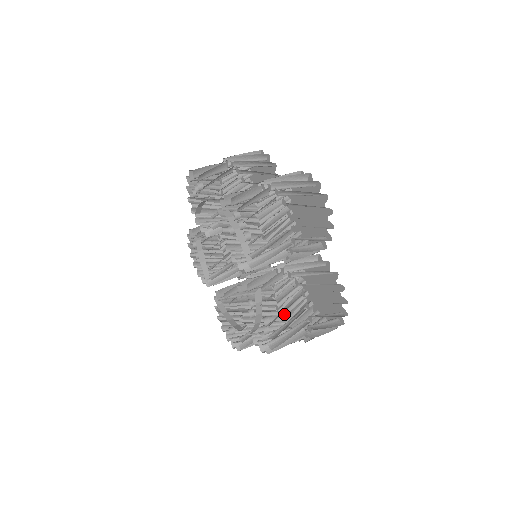
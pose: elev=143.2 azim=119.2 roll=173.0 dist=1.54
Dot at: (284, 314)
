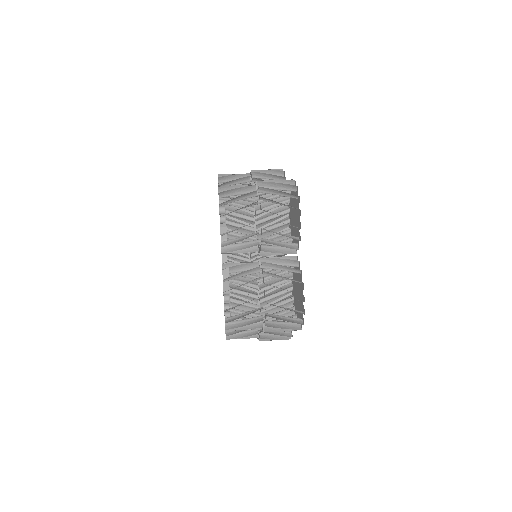
Dot at: (263, 309)
